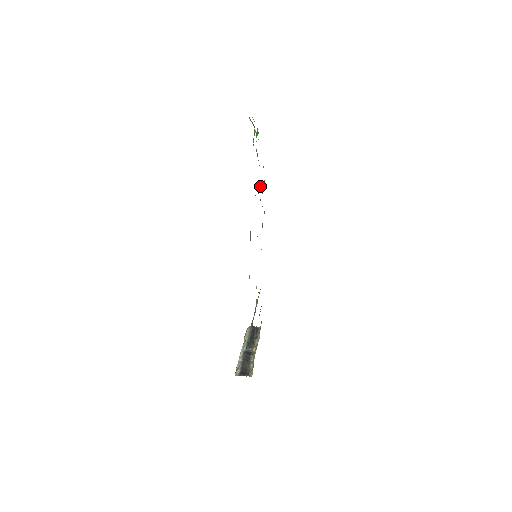
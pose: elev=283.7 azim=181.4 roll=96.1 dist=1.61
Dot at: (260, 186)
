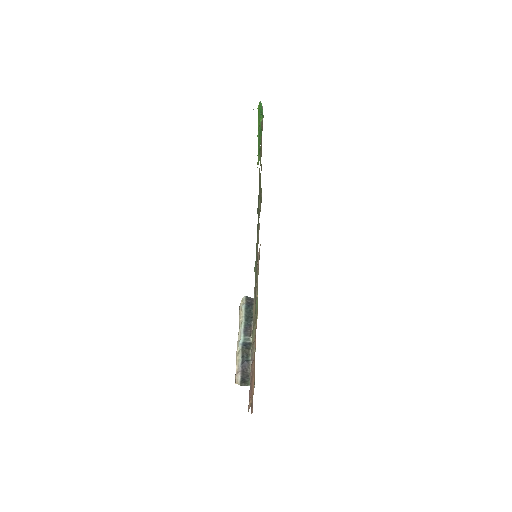
Dot at: occluded
